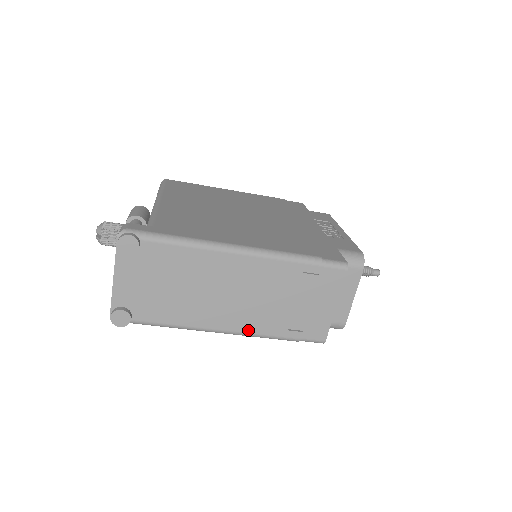
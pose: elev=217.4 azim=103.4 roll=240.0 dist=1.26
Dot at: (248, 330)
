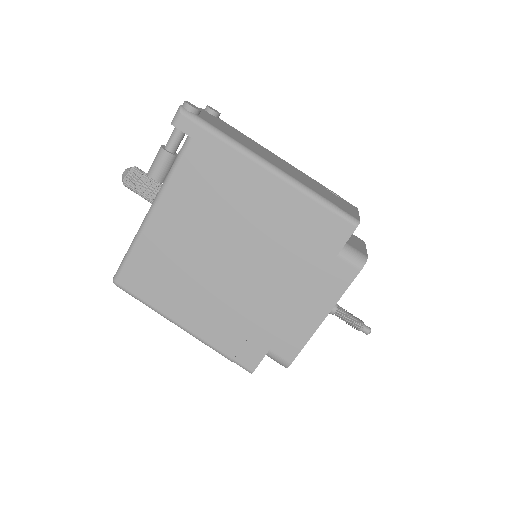
Dot at: (291, 176)
